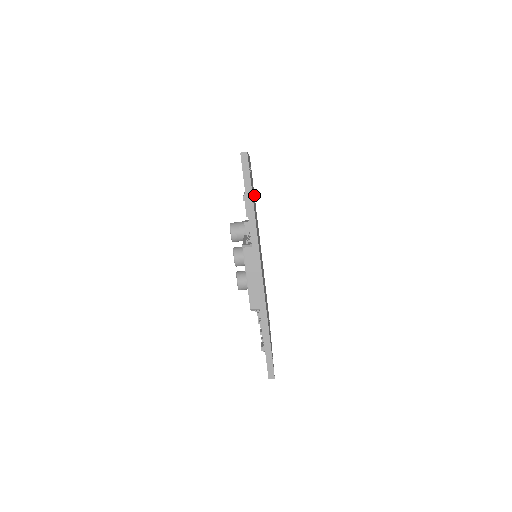
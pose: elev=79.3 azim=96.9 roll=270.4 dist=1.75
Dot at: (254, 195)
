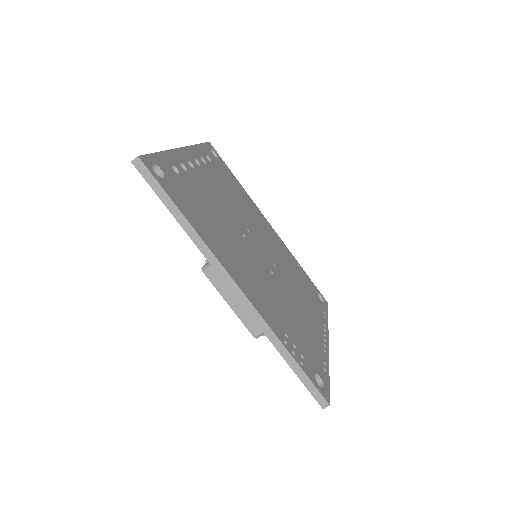
Dot at: (235, 181)
